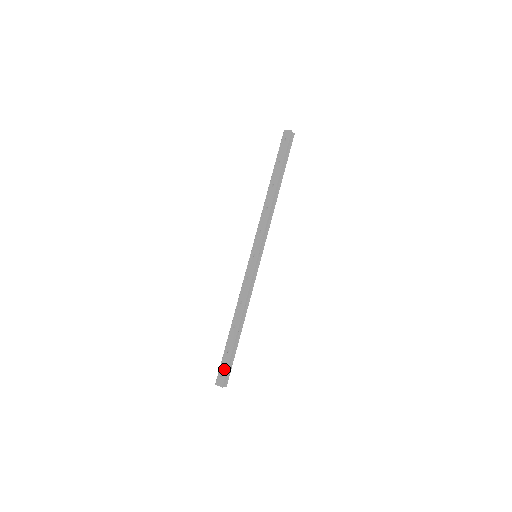
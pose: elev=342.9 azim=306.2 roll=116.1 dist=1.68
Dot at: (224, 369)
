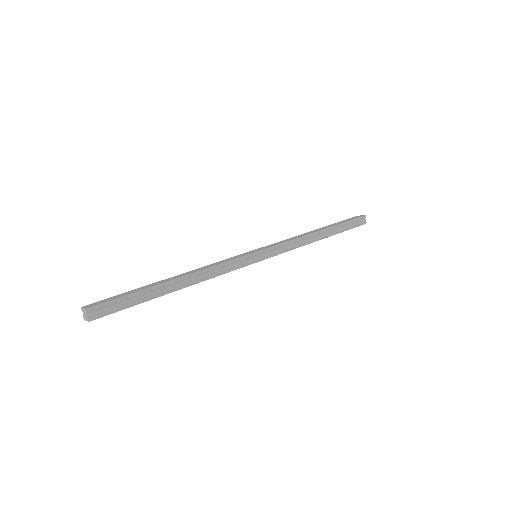
Dot at: (112, 298)
